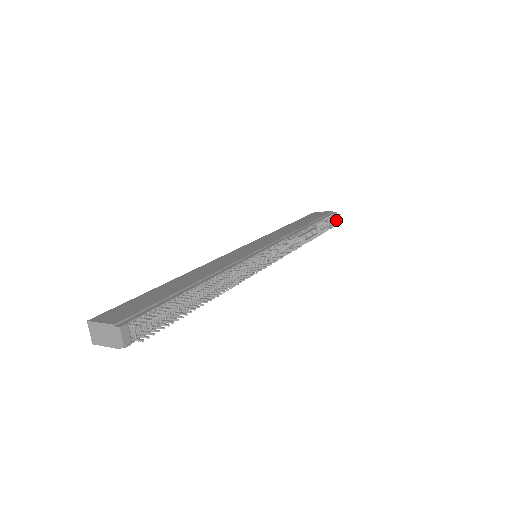
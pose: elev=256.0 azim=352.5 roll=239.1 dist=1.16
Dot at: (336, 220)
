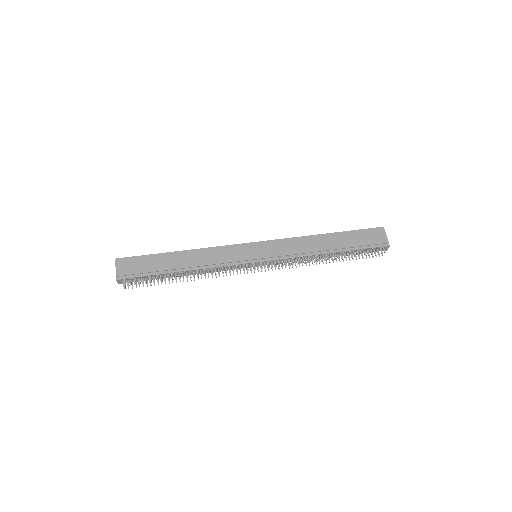
Dot at: (385, 249)
